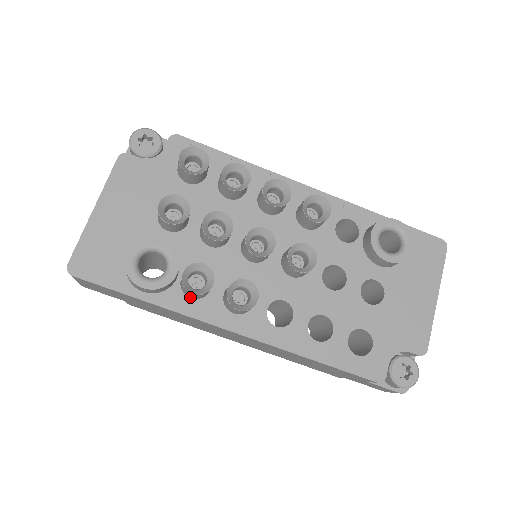
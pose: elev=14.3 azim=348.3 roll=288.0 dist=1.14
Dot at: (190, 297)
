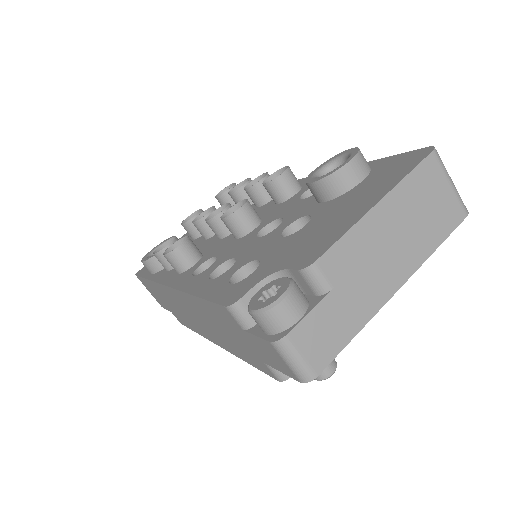
Dot at: (166, 269)
